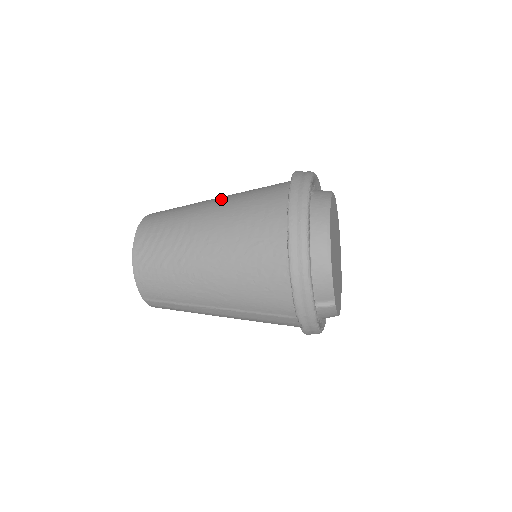
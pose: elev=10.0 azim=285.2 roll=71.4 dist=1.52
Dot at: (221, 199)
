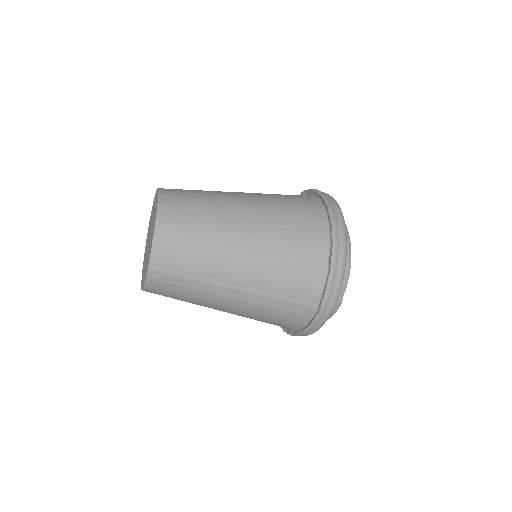
Dot at: occluded
